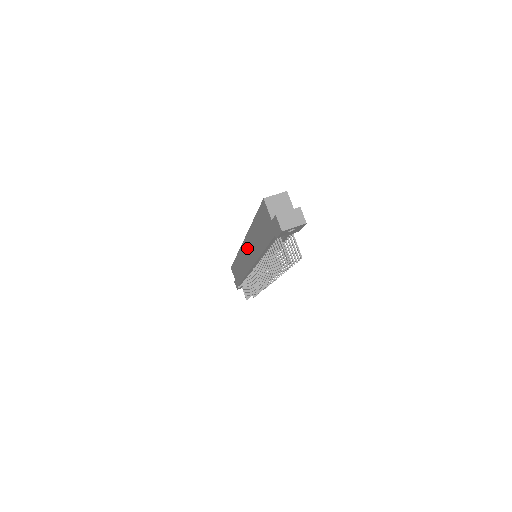
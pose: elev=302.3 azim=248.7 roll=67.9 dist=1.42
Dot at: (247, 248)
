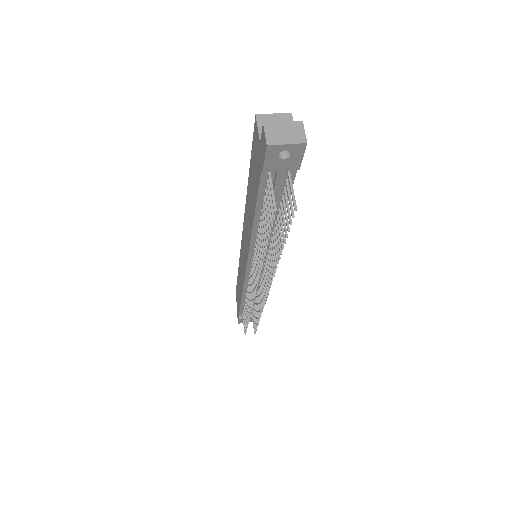
Dot at: (244, 238)
